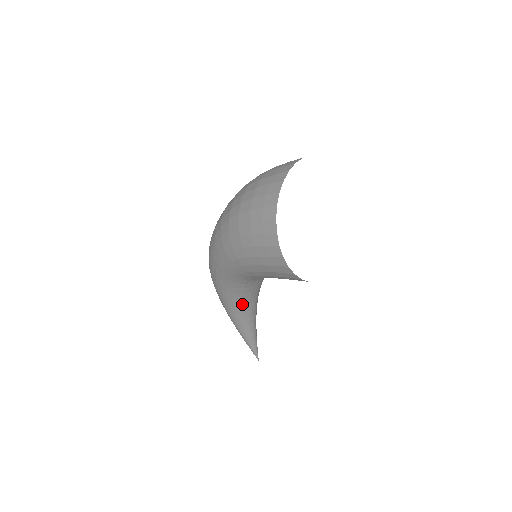
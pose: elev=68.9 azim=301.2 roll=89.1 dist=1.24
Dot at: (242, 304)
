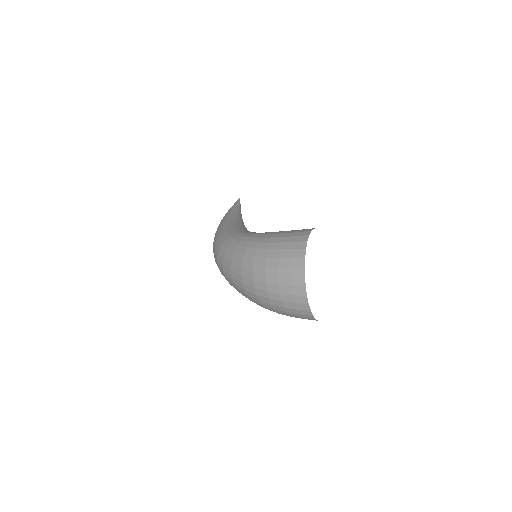
Dot at: occluded
